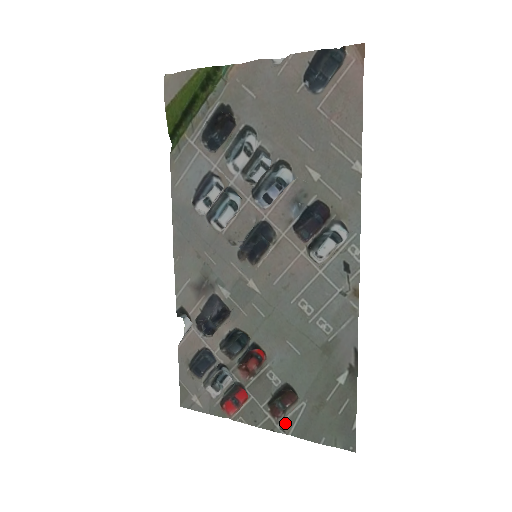
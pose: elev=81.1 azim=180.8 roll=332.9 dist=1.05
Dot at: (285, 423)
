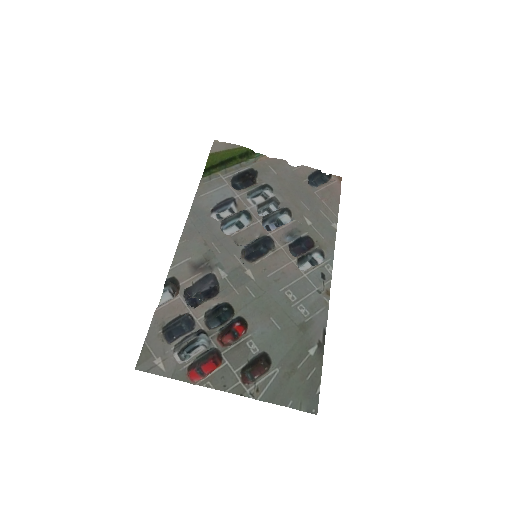
Dot at: (256, 388)
